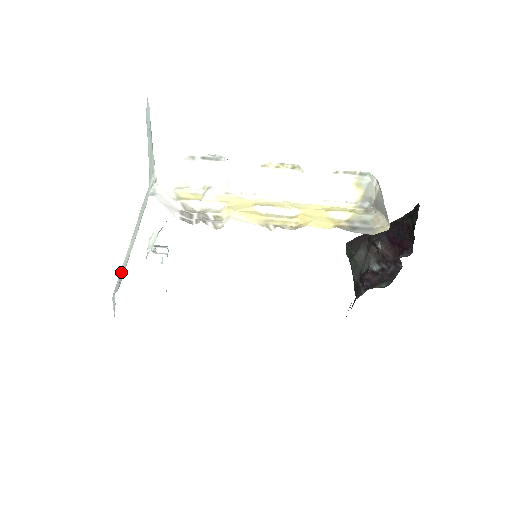
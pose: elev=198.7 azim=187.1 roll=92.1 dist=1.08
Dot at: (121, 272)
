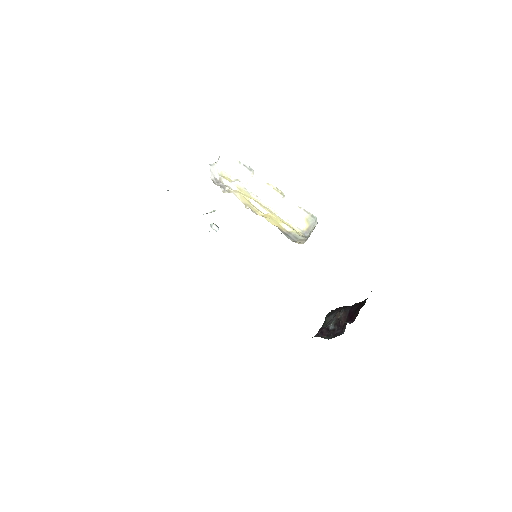
Dot at: occluded
